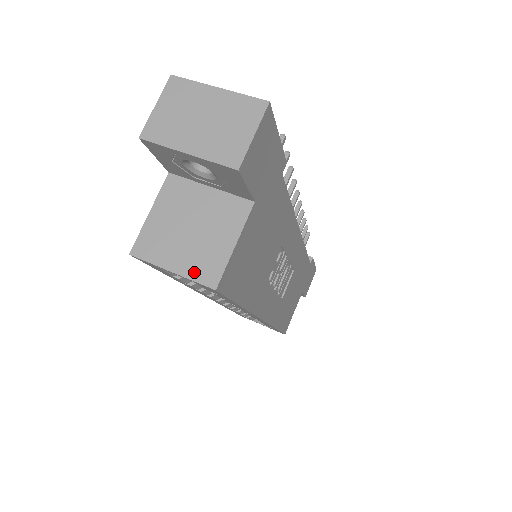
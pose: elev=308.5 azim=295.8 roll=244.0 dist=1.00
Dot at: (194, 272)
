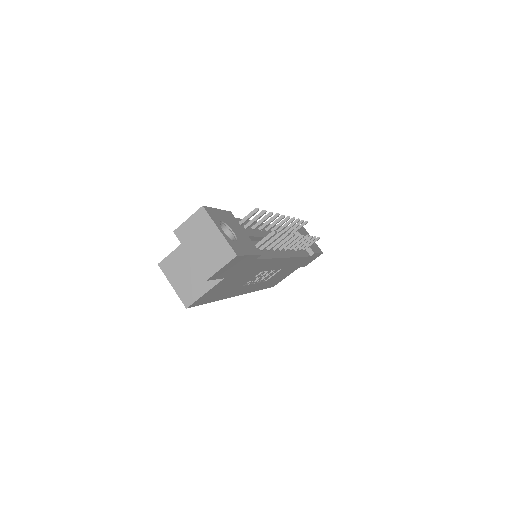
Dot at: (181, 293)
